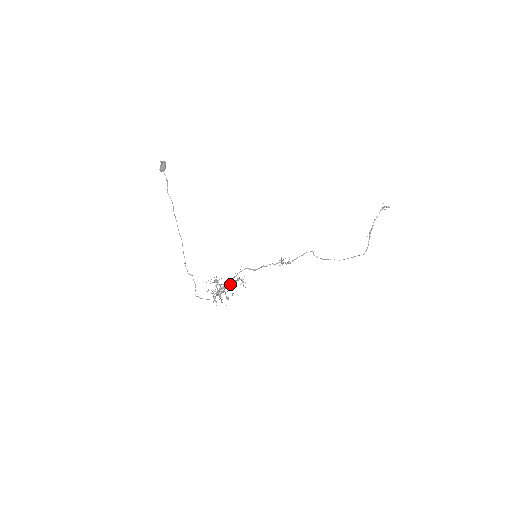
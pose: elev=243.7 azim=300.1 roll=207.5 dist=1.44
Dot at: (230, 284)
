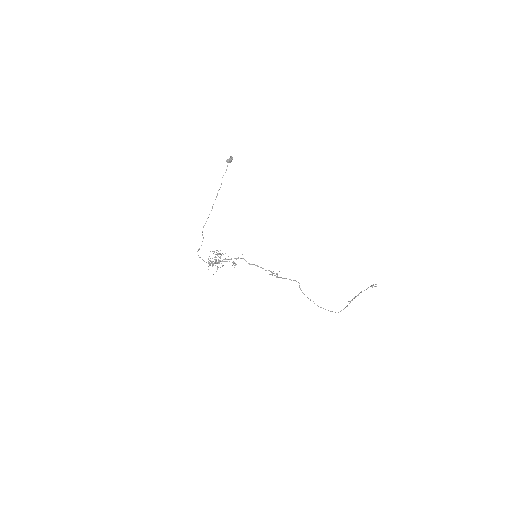
Dot at: (226, 261)
